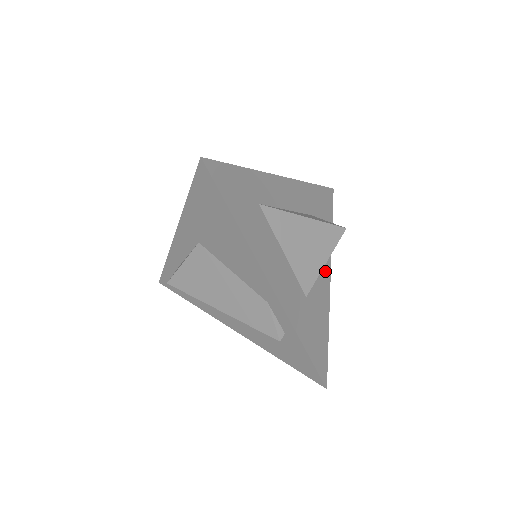
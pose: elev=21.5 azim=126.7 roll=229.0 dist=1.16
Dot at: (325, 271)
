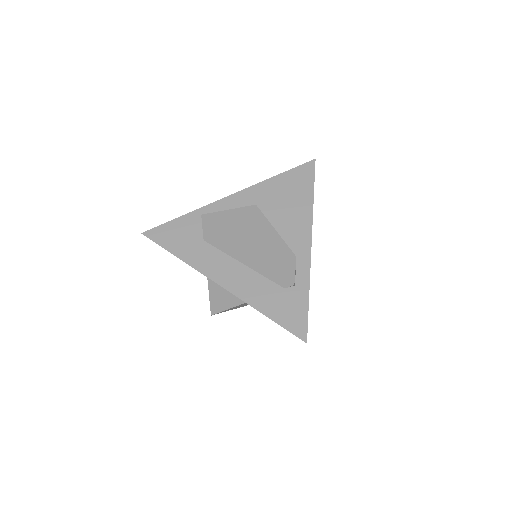
Dot at: occluded
